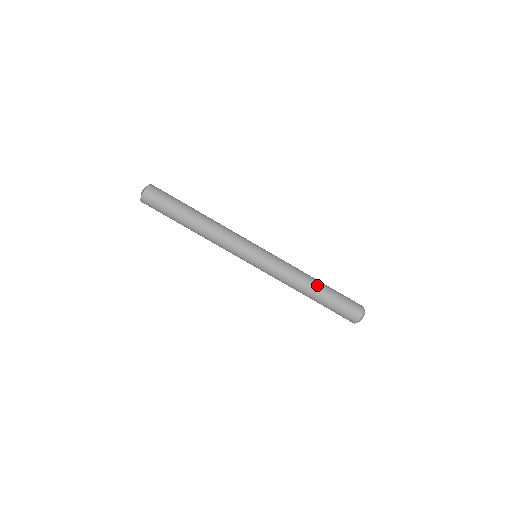
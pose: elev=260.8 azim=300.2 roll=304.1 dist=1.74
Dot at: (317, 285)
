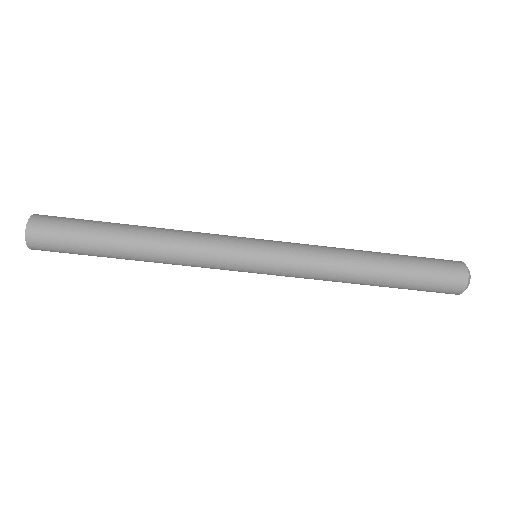
Dot at: (373, 276)
